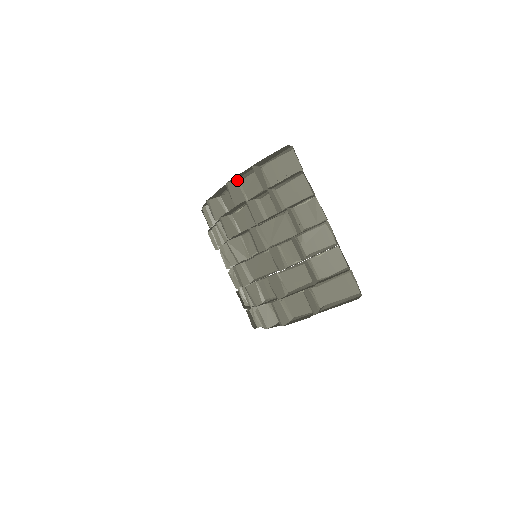
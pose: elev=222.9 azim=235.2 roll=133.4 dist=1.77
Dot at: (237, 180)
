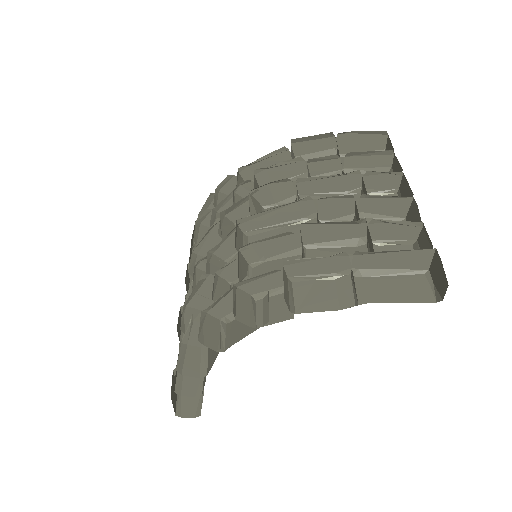
Dot at: occluded
